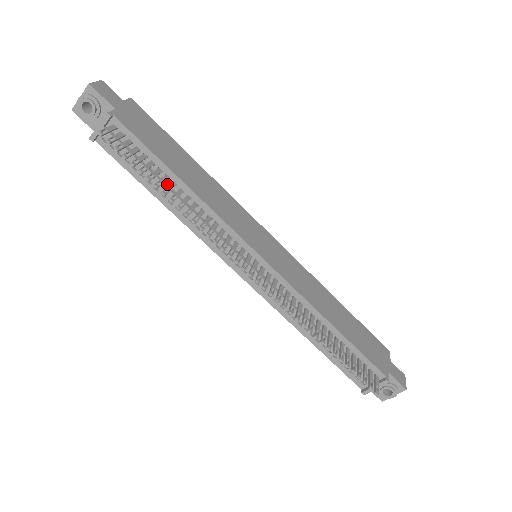
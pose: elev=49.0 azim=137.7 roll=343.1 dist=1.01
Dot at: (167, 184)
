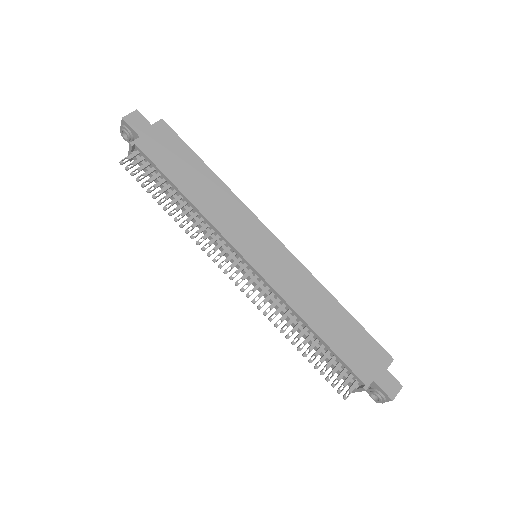
Dot at: (177, 196)
